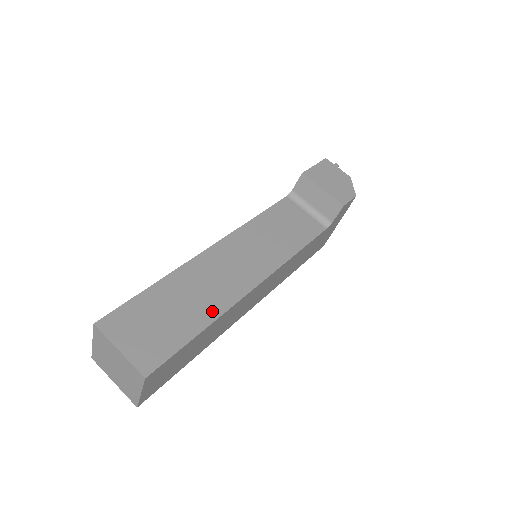
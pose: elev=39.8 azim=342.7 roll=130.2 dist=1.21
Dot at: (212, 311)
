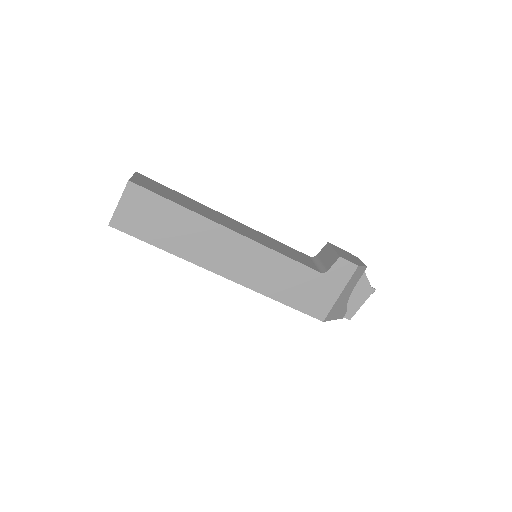
Dot at: (194, 210)
